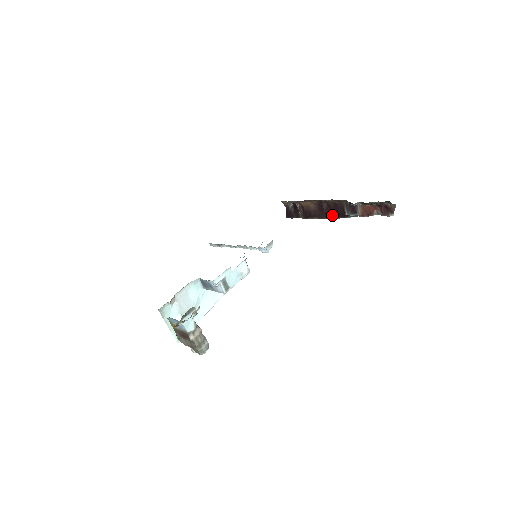
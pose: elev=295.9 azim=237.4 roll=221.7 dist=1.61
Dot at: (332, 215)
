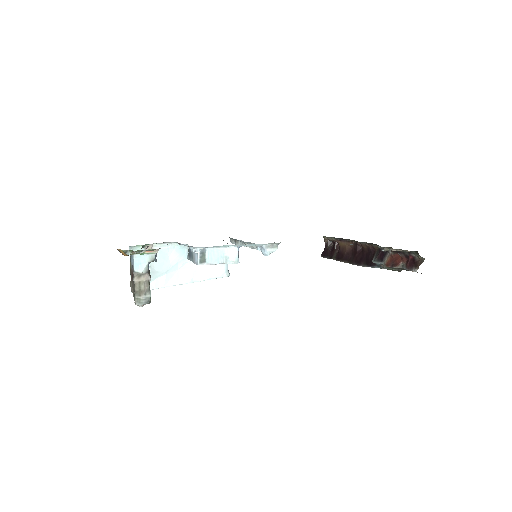
Dot at: (361, 261)
